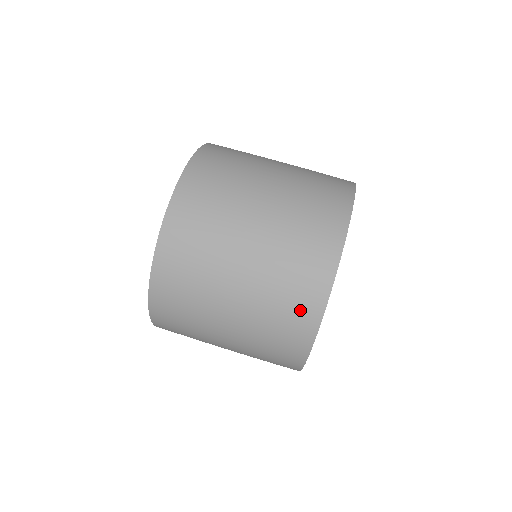
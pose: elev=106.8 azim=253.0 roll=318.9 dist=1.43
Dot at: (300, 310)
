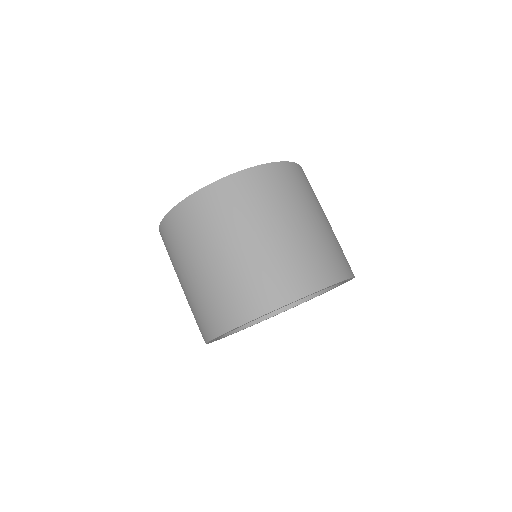
Dot at: (261, 295)
